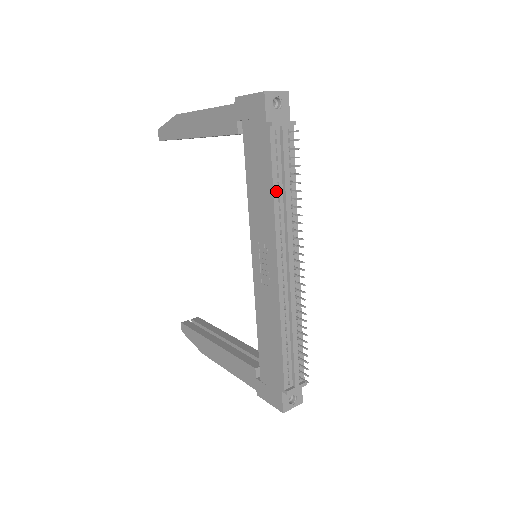
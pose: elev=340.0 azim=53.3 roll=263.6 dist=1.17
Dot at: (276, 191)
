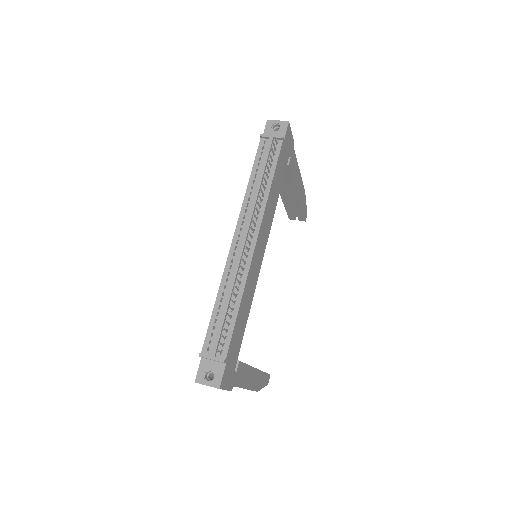
Dot at: (252, 180)
